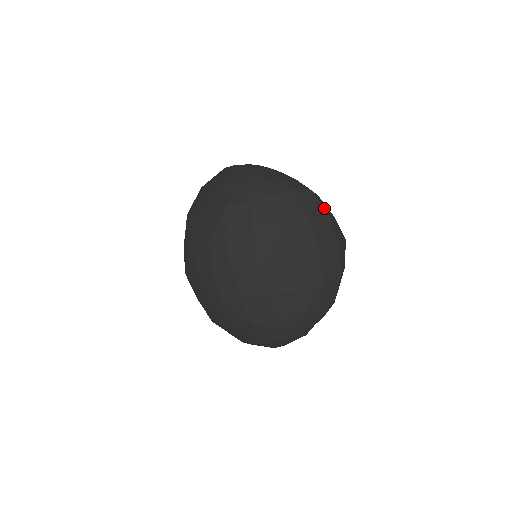
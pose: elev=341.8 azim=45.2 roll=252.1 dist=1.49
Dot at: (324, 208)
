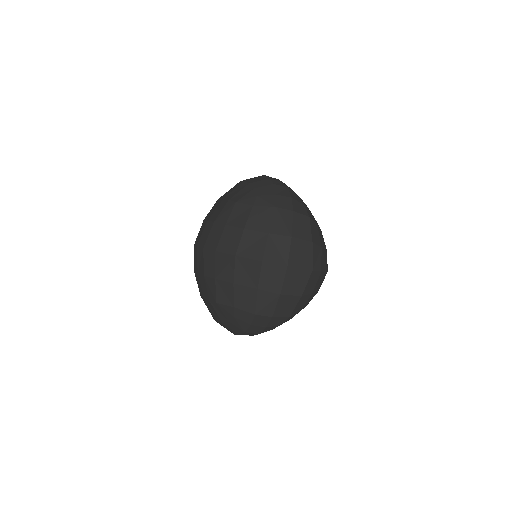
Dot at: (313, 236)
